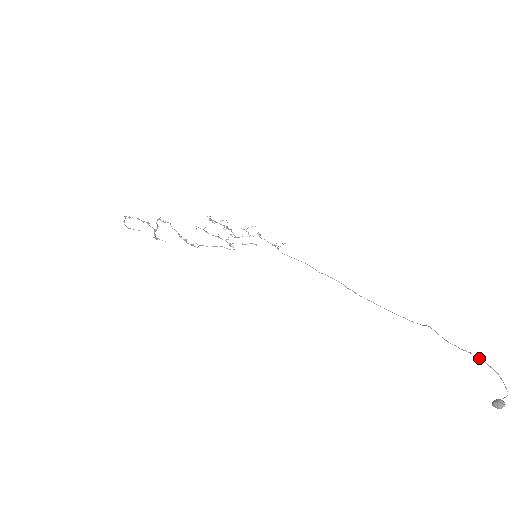
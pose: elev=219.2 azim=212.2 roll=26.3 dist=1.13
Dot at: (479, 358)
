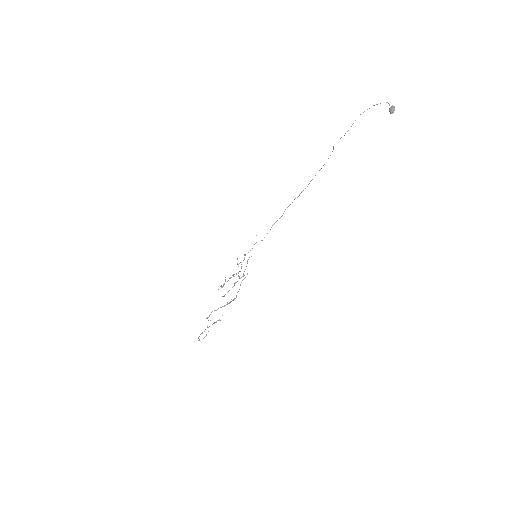
Dot at: occluded
